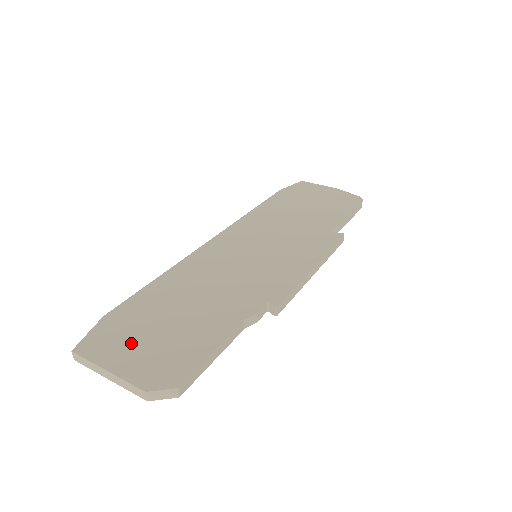
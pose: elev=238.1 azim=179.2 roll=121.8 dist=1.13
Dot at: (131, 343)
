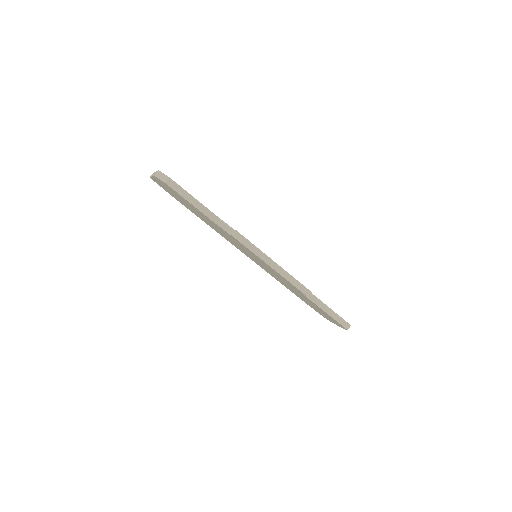
Dot at: occluded
